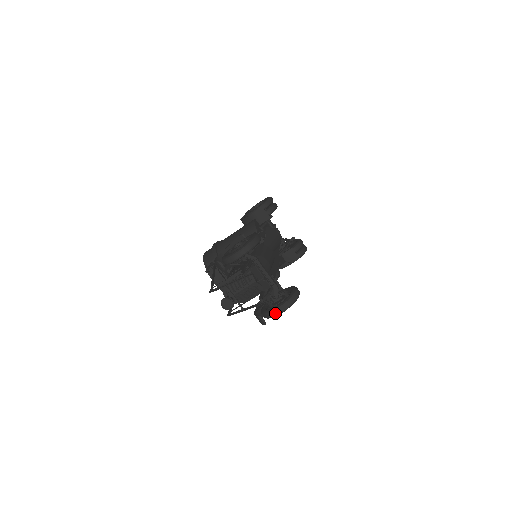
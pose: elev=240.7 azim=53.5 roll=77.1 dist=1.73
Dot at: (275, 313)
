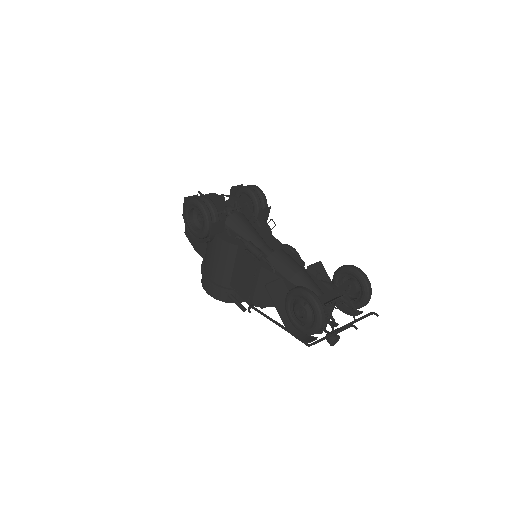
Dot at: occluded
